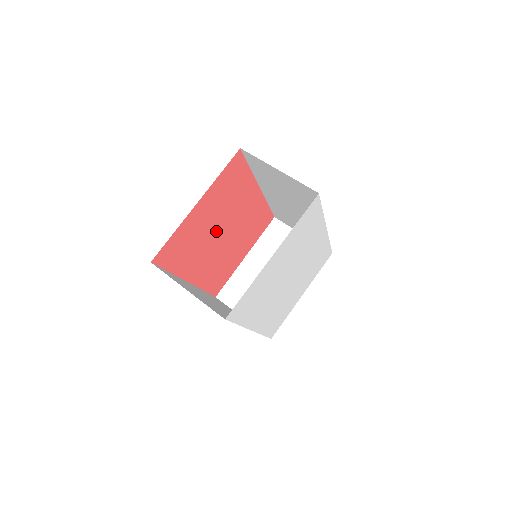
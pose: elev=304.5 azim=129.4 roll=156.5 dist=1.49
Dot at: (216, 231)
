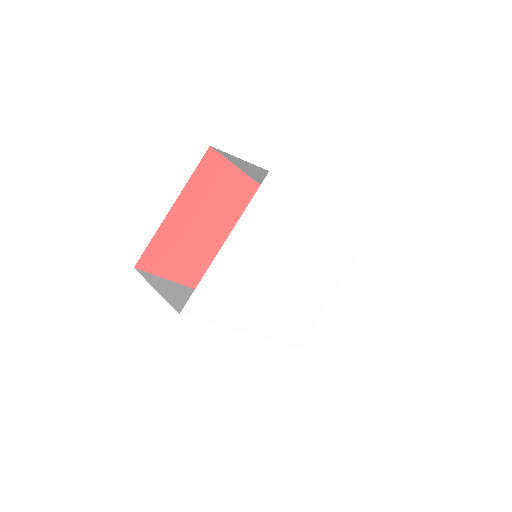
Dot at: (216, 236)
